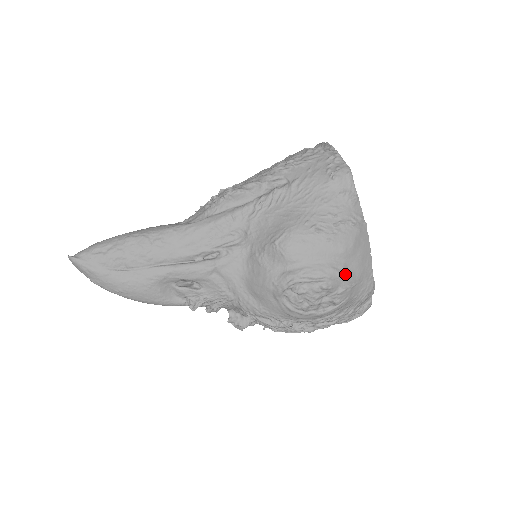
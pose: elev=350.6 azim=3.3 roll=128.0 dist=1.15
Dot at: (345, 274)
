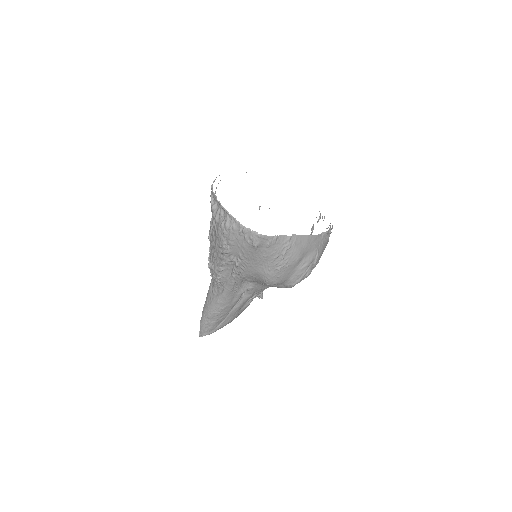
Dot at: (309, 261)
